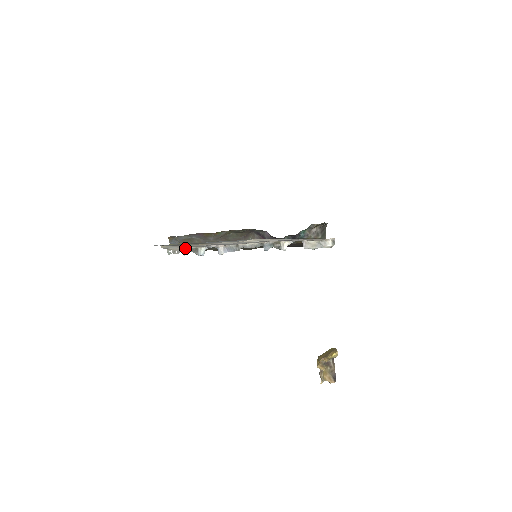
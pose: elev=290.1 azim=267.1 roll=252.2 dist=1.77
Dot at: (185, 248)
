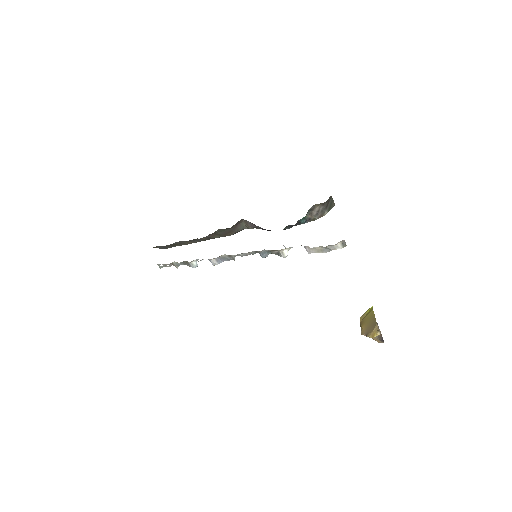
Dot at: (174, 262)
